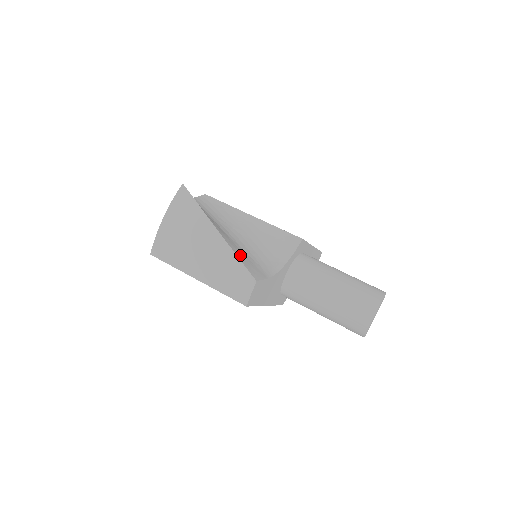
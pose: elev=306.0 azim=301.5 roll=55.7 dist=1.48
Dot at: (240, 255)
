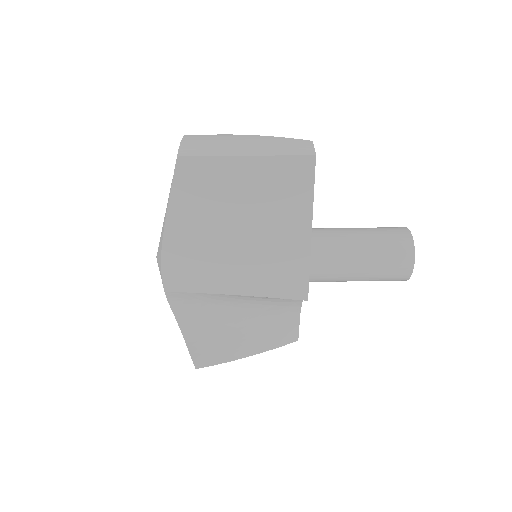
Dot at: occluded
